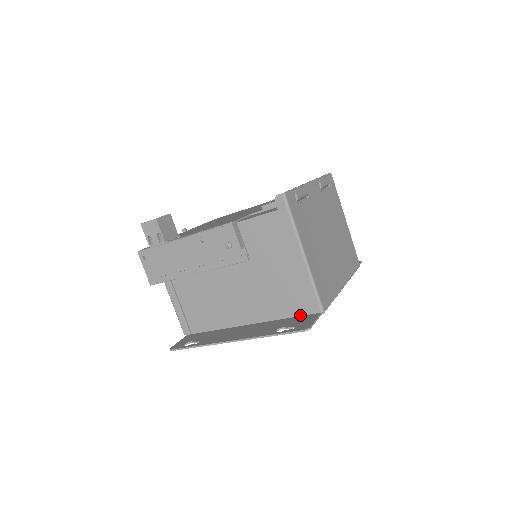
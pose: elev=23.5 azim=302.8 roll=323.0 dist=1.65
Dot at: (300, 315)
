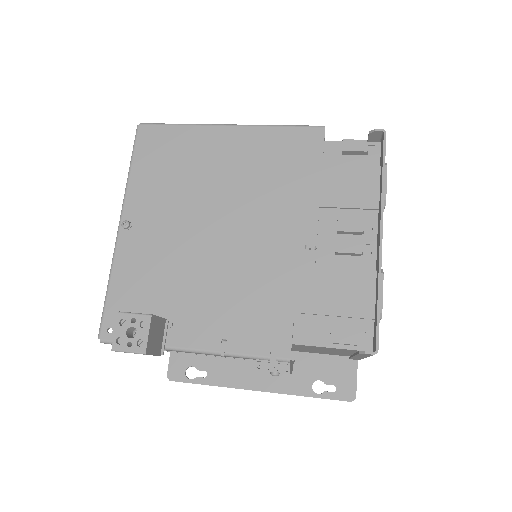
Dot at: (332, 355)
